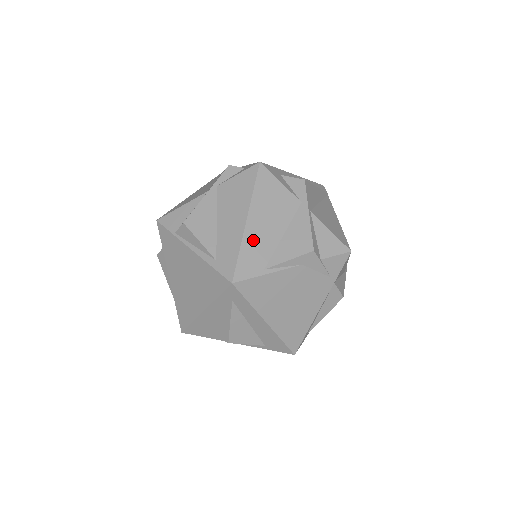
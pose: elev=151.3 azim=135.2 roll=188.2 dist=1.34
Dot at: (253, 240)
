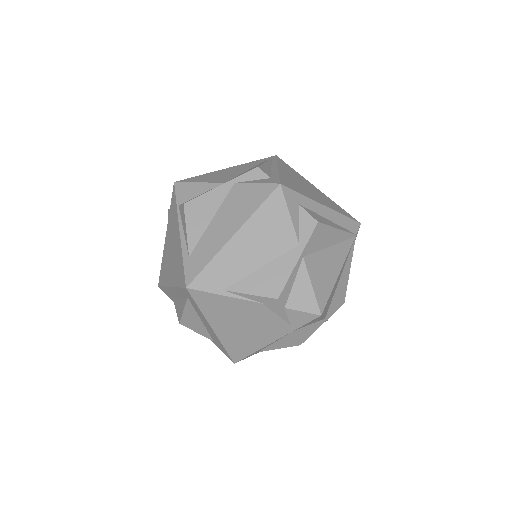
Dot at: (228, 258)
